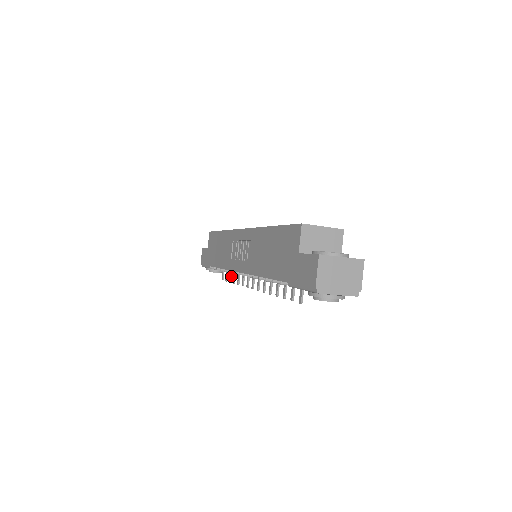
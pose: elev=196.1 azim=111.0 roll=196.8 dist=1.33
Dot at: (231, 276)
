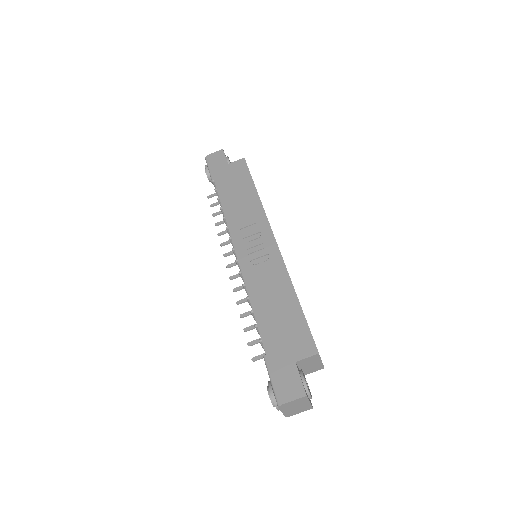
Dot at: (219, 214)
